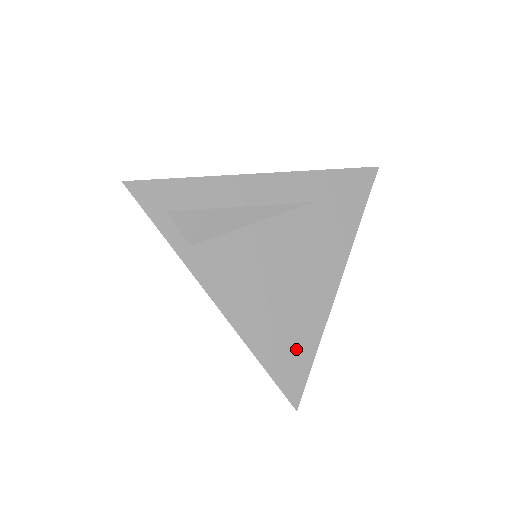
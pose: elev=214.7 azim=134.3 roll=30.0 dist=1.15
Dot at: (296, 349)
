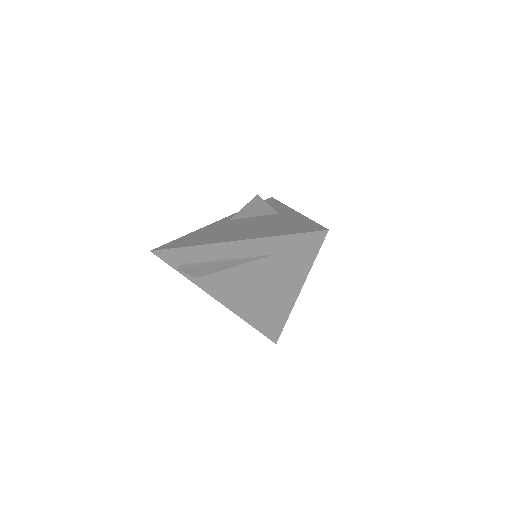
Dot at: (272, 322)
